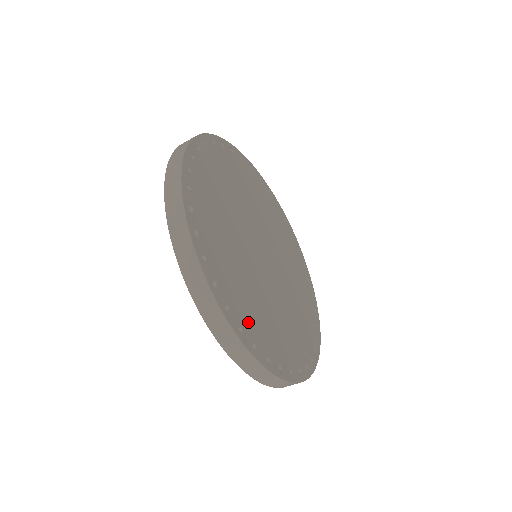
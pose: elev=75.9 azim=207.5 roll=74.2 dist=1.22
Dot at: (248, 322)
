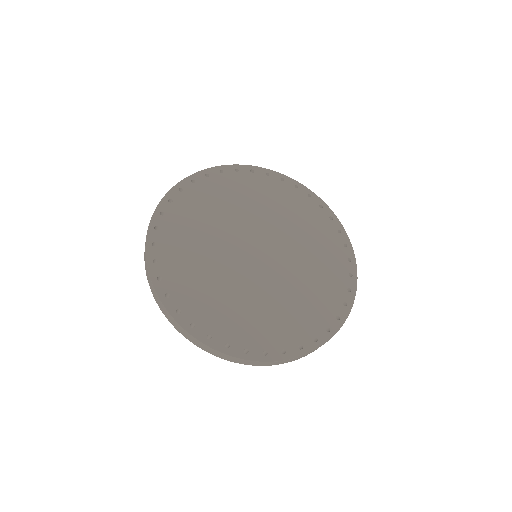
Dot at: (174, 223)
